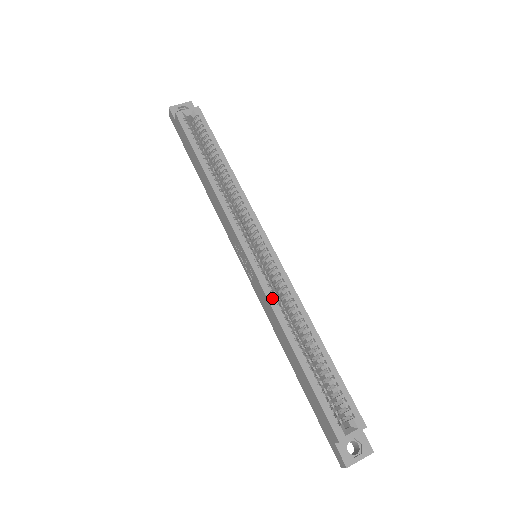
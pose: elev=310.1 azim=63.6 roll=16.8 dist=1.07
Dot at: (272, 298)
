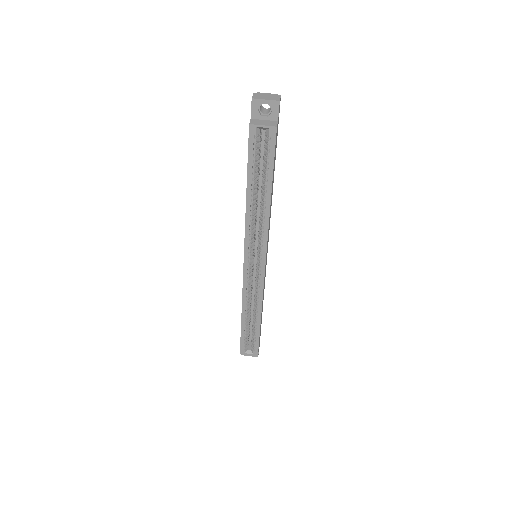
Dot at: (245, 292)
